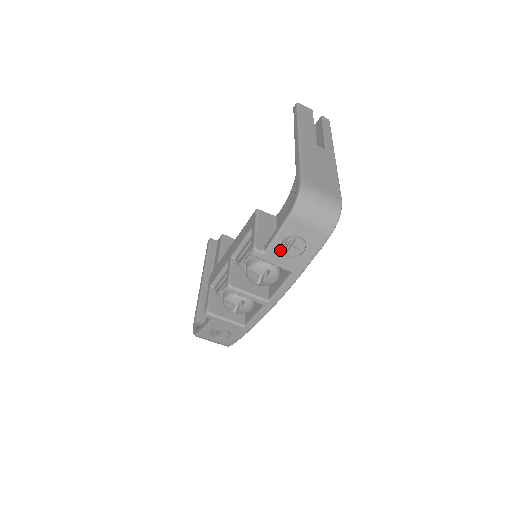
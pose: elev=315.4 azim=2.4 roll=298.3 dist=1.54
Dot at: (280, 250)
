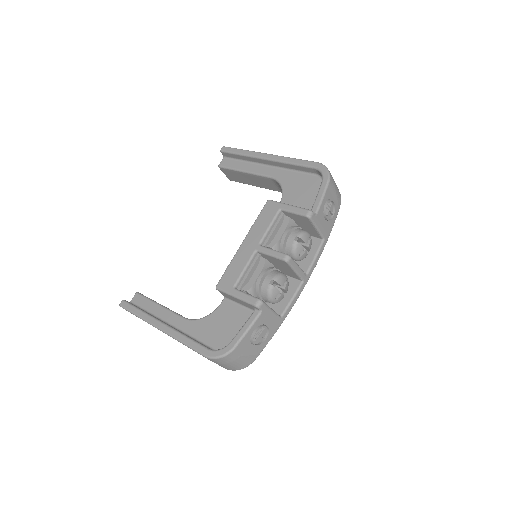
Dot at: (323, 213)
